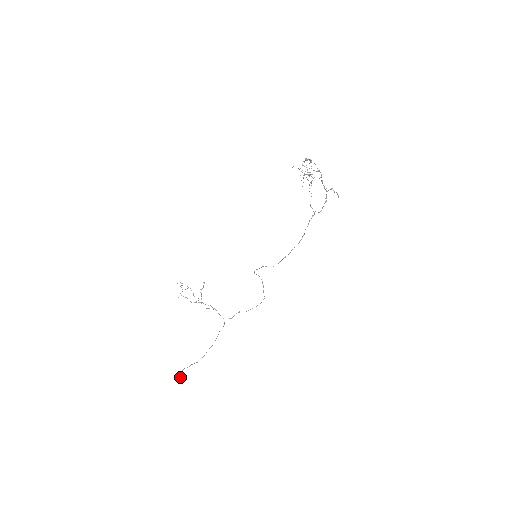
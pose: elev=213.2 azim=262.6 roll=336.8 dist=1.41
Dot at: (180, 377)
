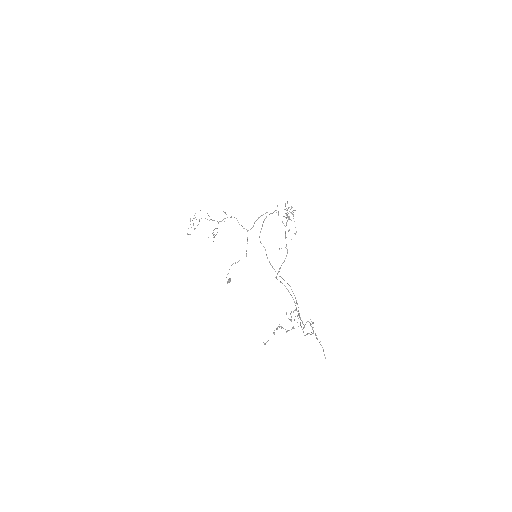
Dot at: (229, 282)
